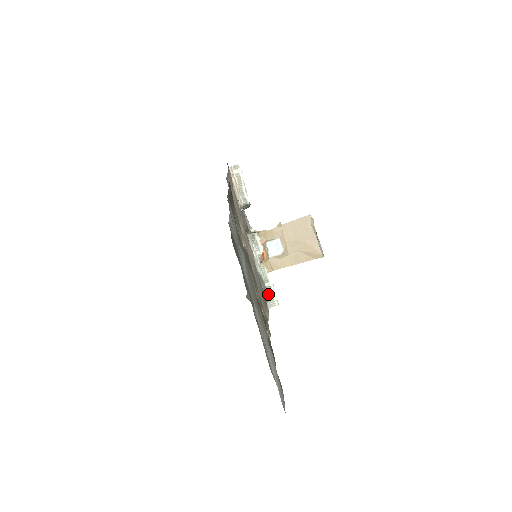
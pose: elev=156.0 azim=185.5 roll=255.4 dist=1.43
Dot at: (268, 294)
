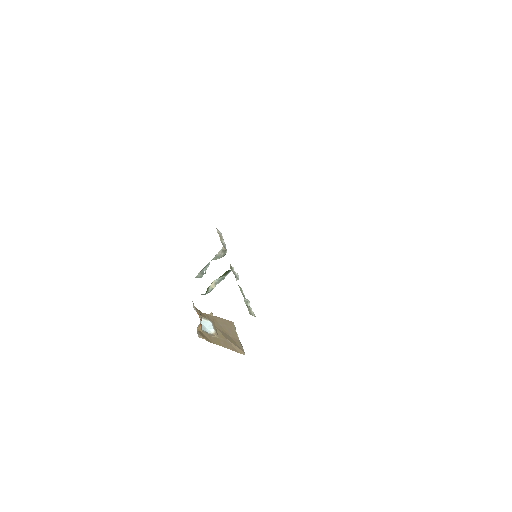
Dot at: (246, 305)
